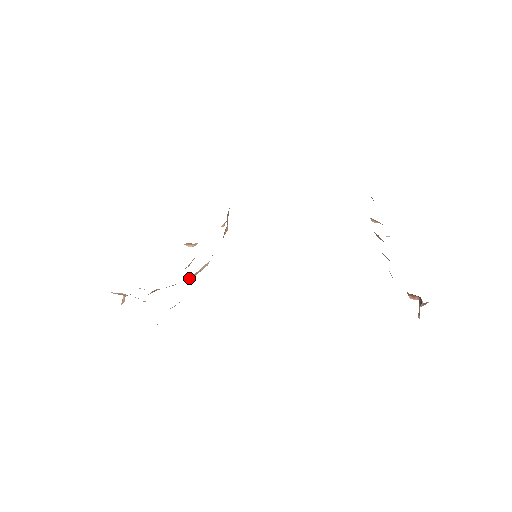
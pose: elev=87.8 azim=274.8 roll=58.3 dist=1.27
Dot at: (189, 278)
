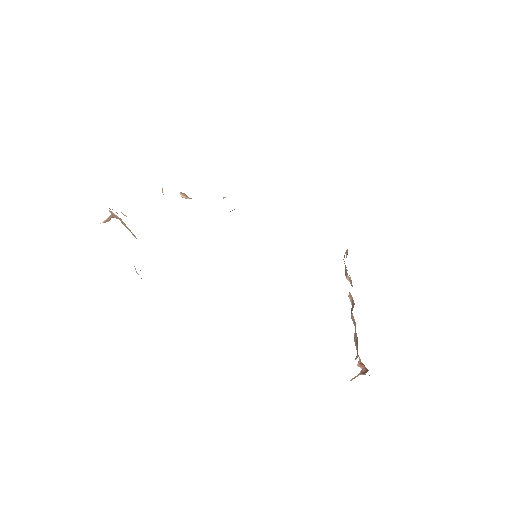
Dot at: occluded
